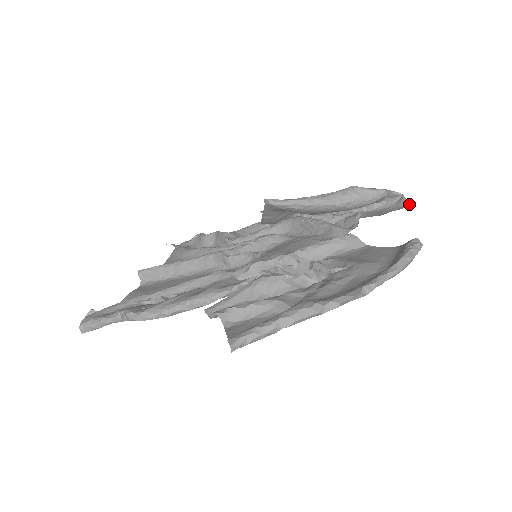
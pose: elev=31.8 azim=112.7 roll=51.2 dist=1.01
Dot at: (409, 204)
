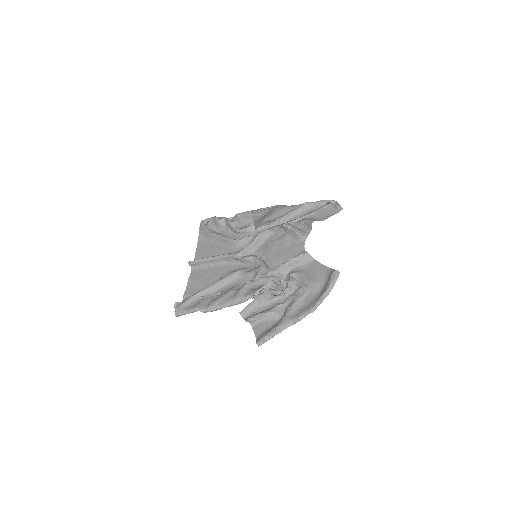
Dot at: occluded
